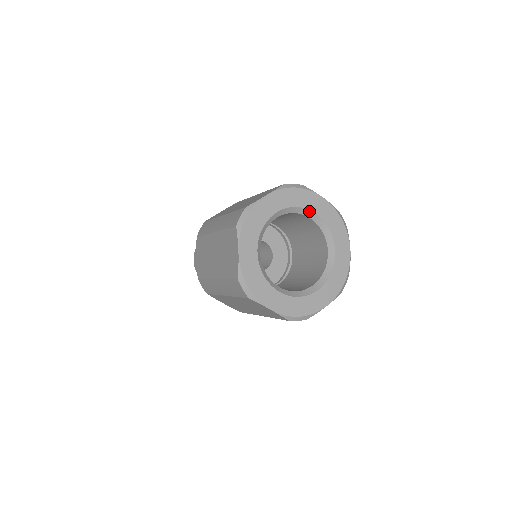
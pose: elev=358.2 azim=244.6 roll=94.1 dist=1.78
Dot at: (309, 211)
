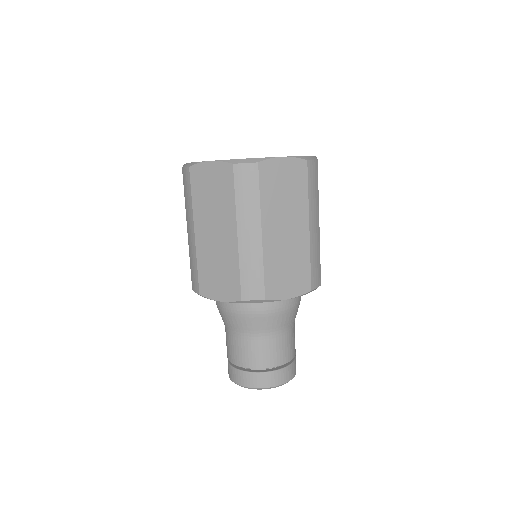
Dot at: occluded
